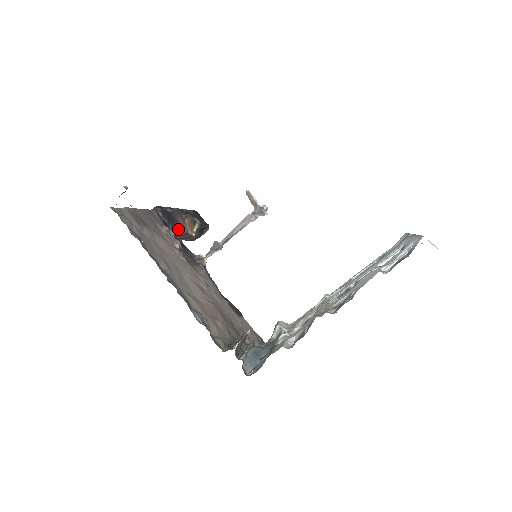
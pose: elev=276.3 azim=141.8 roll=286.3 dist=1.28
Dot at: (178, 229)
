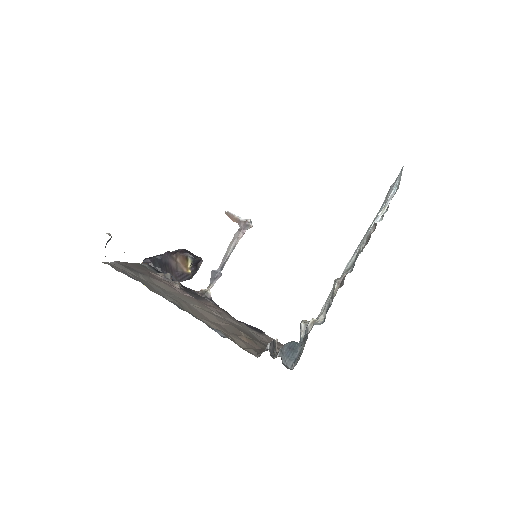
Dot at: (173, 272)
